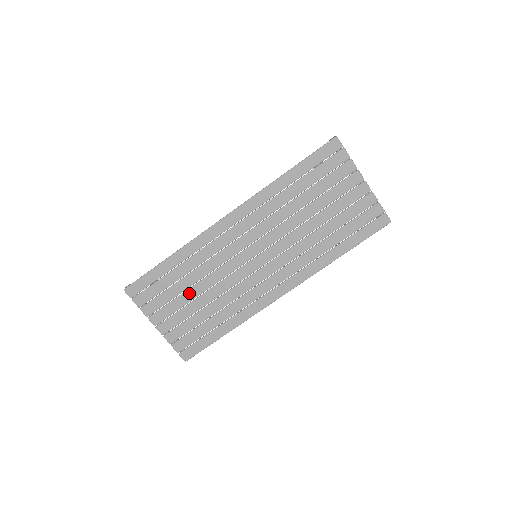
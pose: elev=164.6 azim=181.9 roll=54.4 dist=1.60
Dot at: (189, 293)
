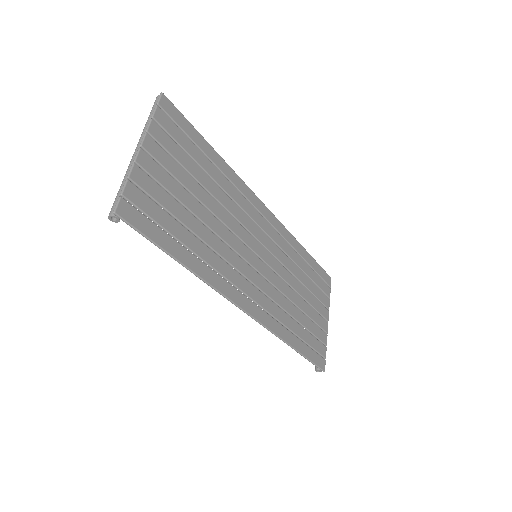
Dot at: (198, 187)
